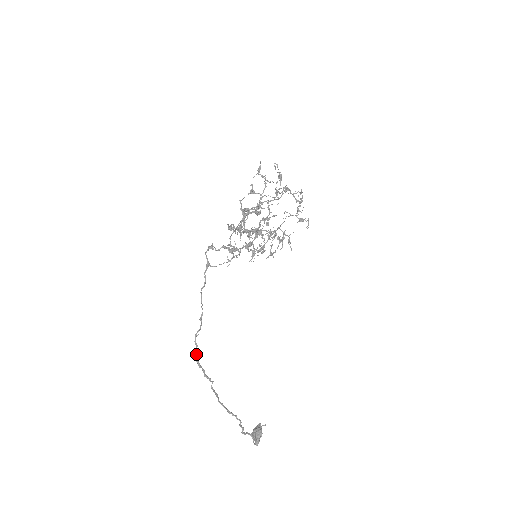
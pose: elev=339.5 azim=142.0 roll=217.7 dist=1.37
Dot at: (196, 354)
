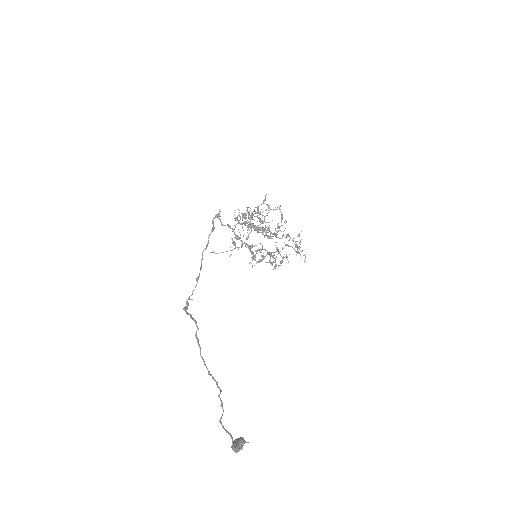
Dot at: (186, 306)
